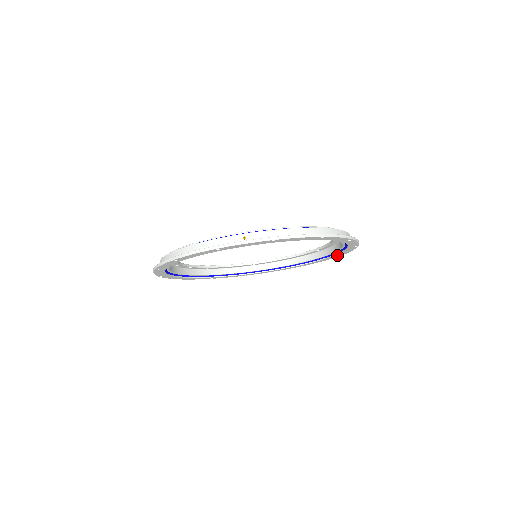
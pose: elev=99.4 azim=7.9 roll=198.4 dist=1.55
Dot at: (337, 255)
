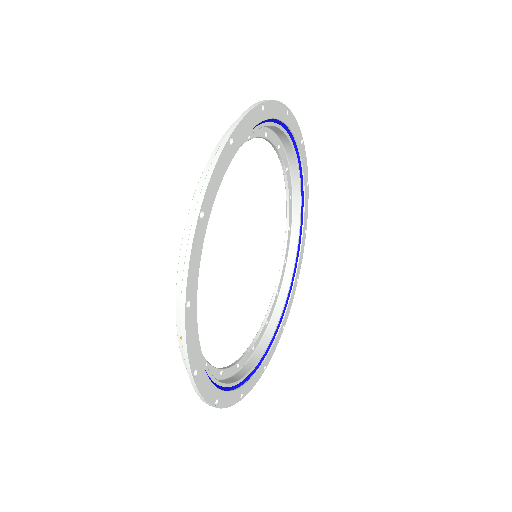
Dot at: (295, 282)
